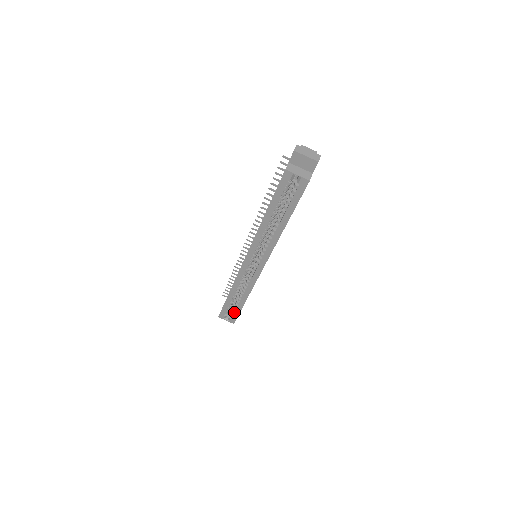
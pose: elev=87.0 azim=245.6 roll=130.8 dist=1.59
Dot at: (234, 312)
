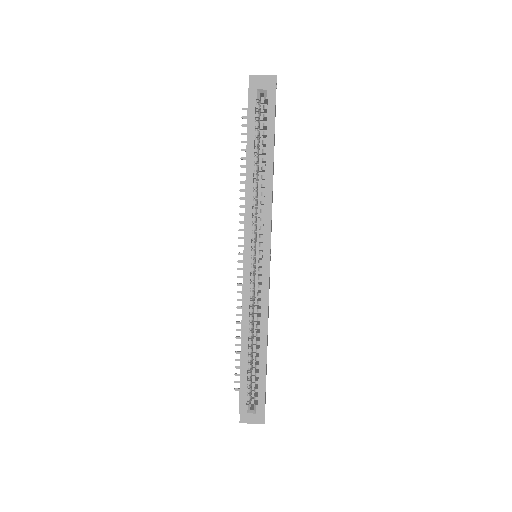
Dot at: (258, 383)
